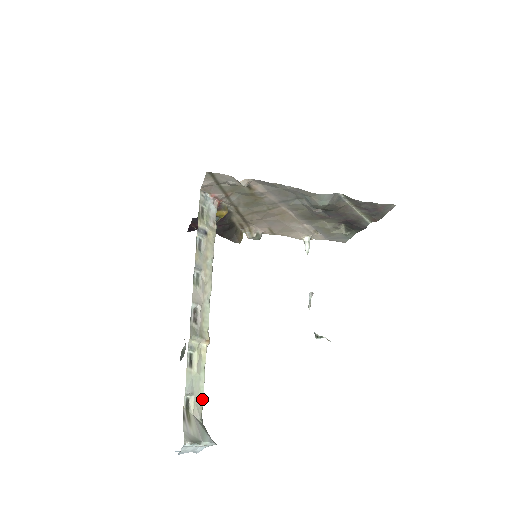
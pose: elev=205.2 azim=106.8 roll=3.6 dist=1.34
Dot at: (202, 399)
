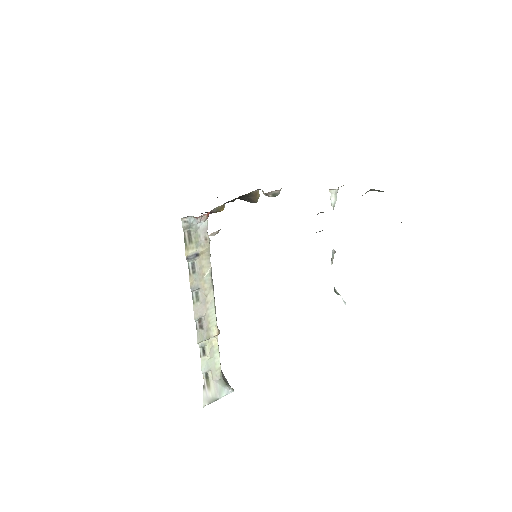
Dot at: (219, 367)
